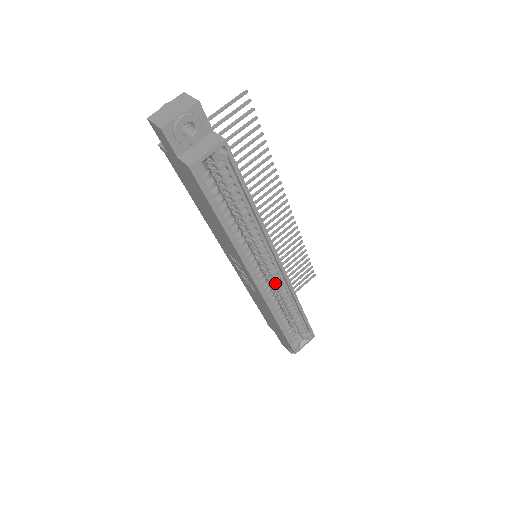
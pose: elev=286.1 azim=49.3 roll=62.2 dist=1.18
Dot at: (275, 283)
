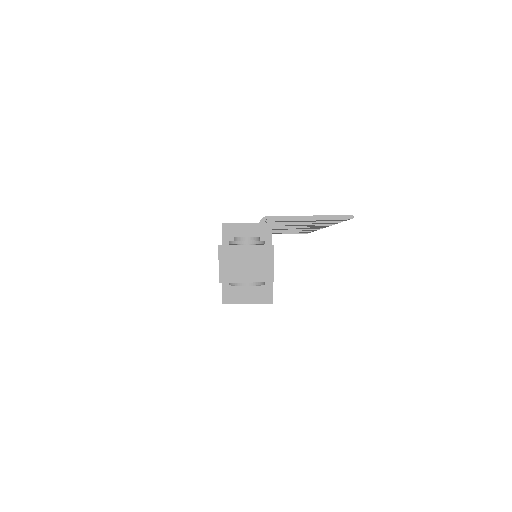
Dot at: occluded
